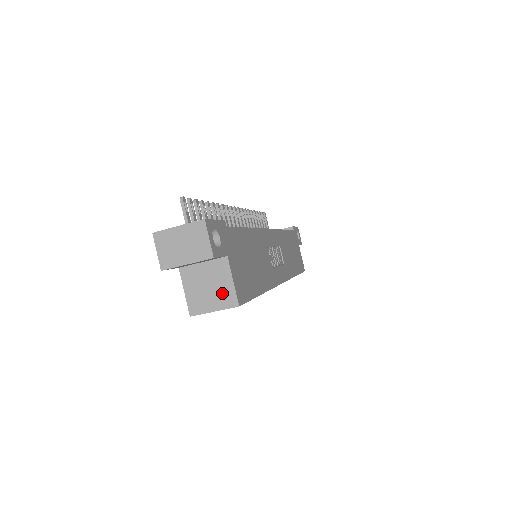
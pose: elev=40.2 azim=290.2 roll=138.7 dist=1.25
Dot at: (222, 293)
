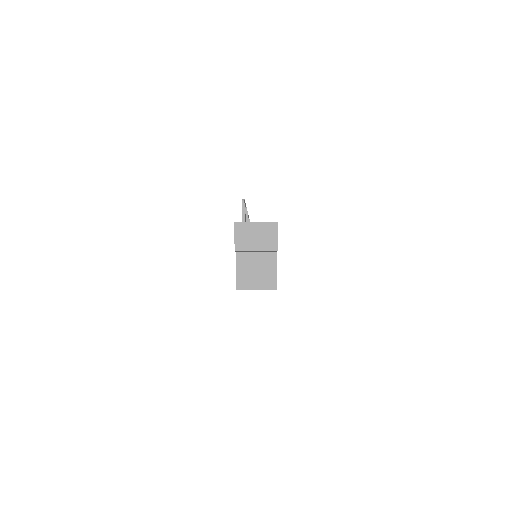
Dot at: (266, 277)
